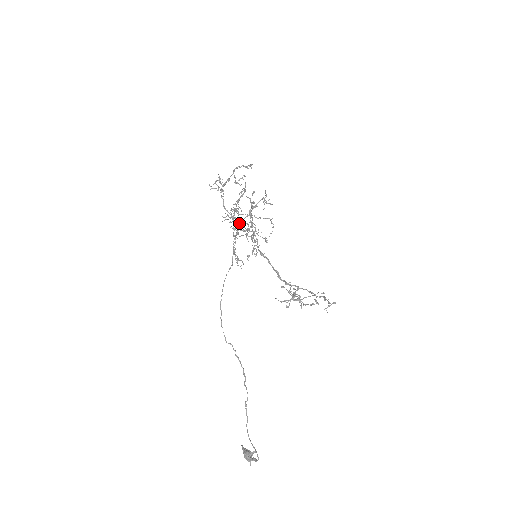
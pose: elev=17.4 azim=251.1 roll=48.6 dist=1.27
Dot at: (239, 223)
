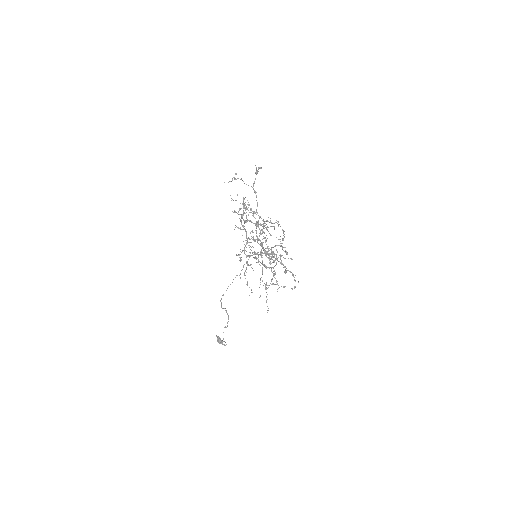
Dot at: (254, 253)
